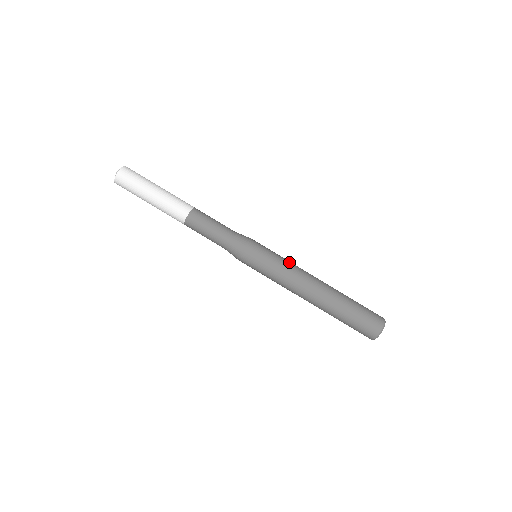
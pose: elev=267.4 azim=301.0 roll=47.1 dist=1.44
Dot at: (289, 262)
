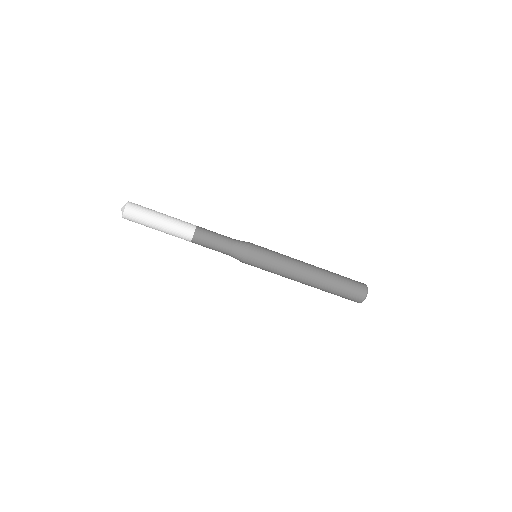
Dot at: (284, 256)
